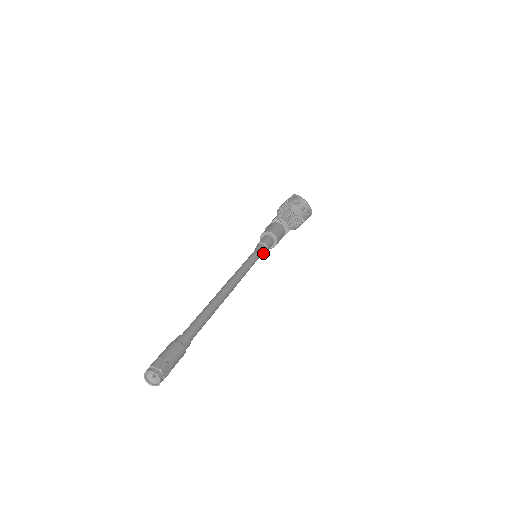
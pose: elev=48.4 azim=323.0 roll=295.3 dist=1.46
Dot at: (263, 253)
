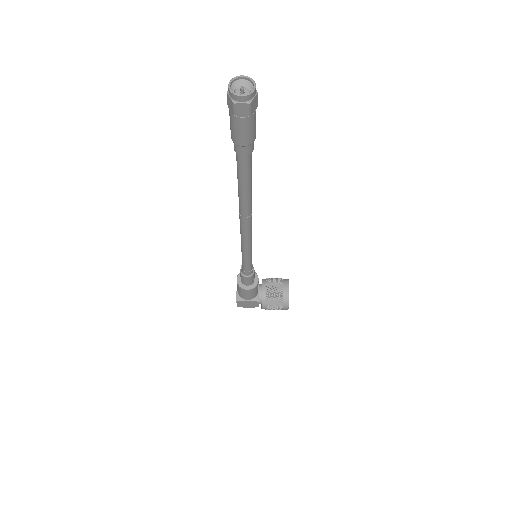
Dot at: (249, 271)
